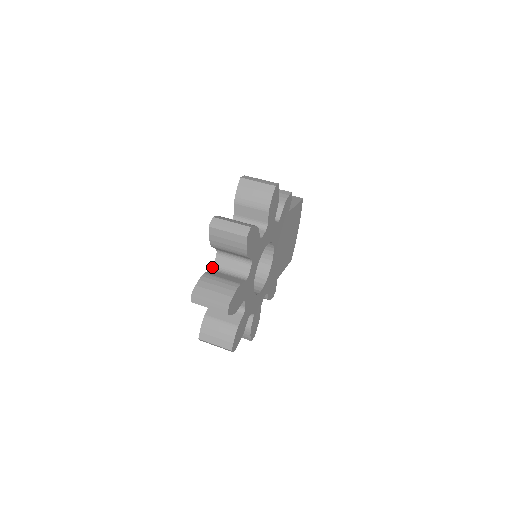
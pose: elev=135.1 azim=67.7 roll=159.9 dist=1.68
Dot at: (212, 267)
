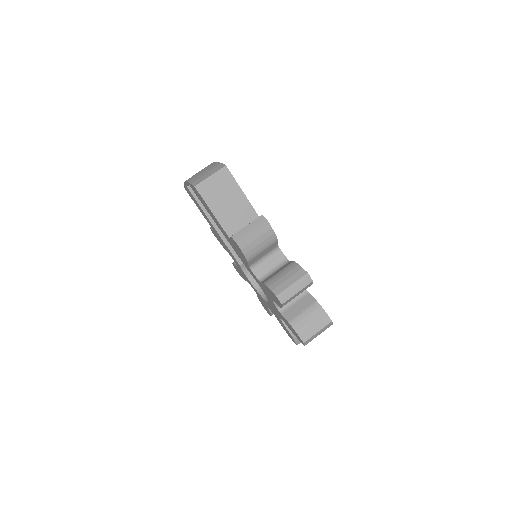
Dot at: (281, 321)
